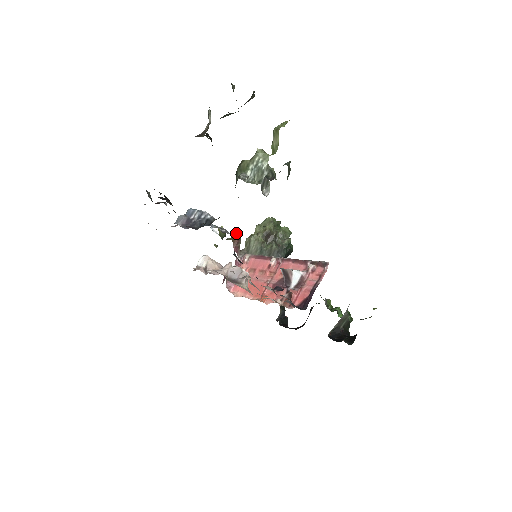
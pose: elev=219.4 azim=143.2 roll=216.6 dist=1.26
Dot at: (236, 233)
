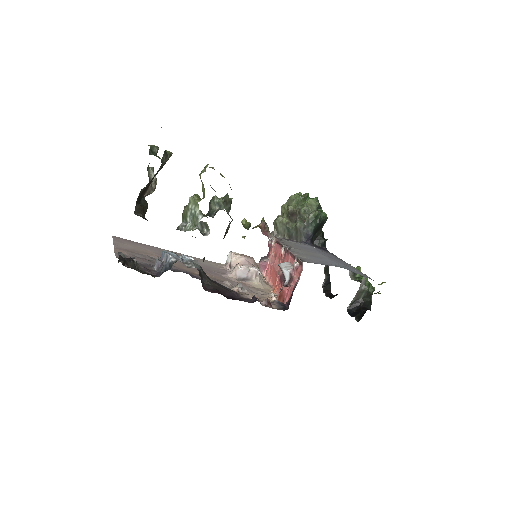
Dot at: (261, 220)
